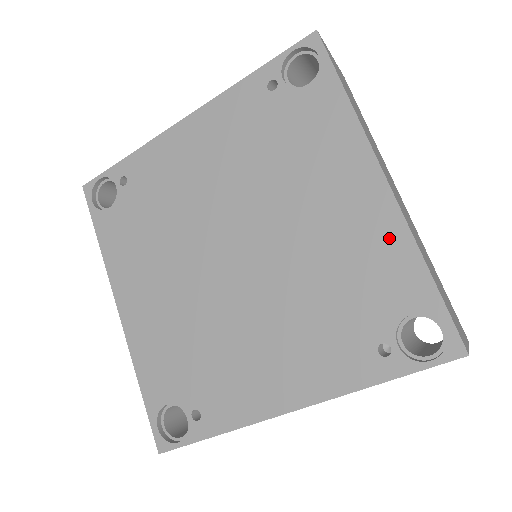
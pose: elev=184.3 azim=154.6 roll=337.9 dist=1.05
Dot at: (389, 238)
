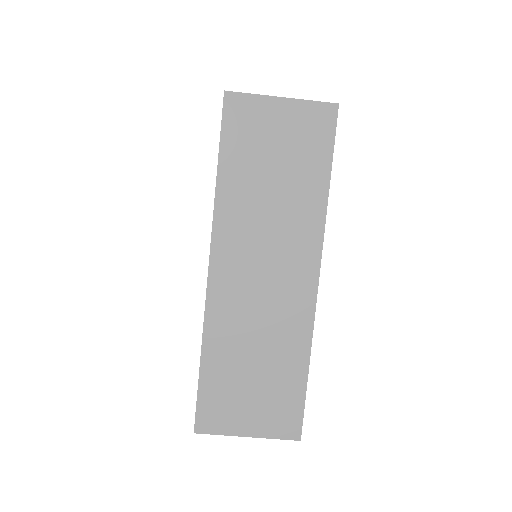
Dot at: occluded
